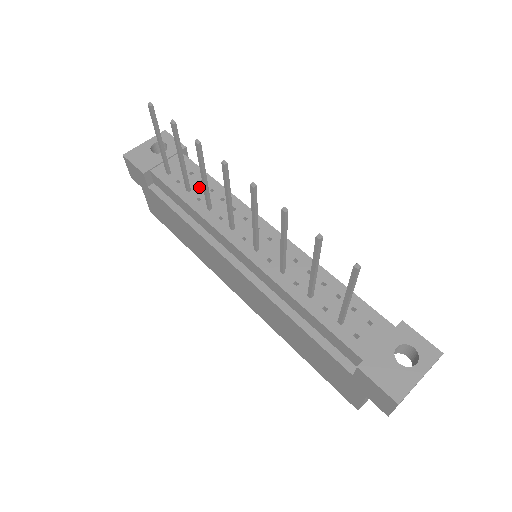
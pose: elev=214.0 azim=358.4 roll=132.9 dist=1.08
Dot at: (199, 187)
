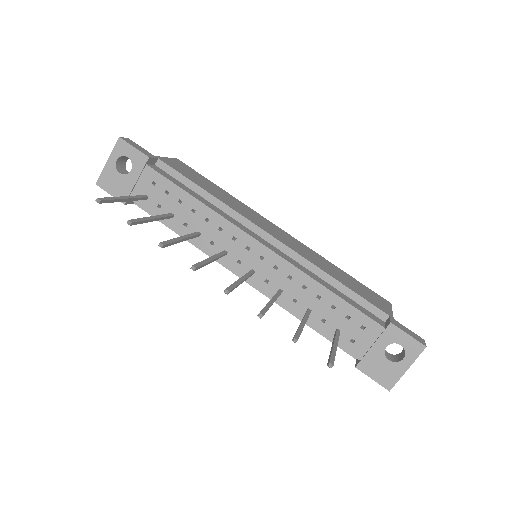
Dot at: (180, 209)
